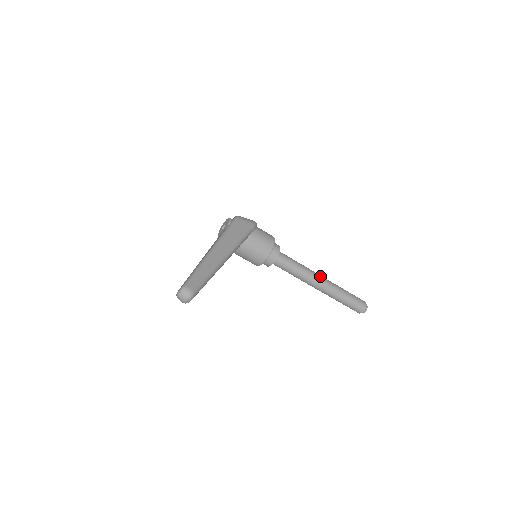
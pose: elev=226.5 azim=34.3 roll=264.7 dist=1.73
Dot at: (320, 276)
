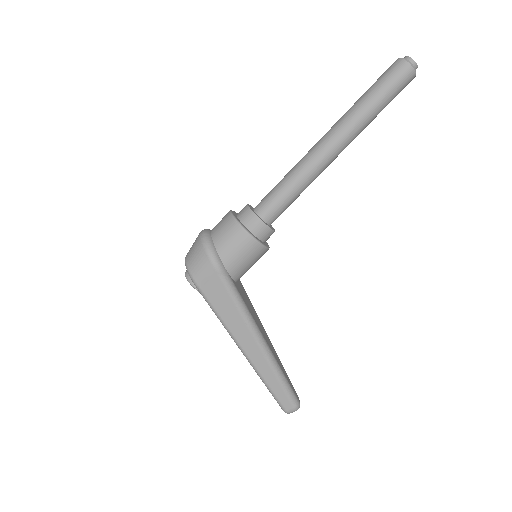
Dot at: (326, 150)
